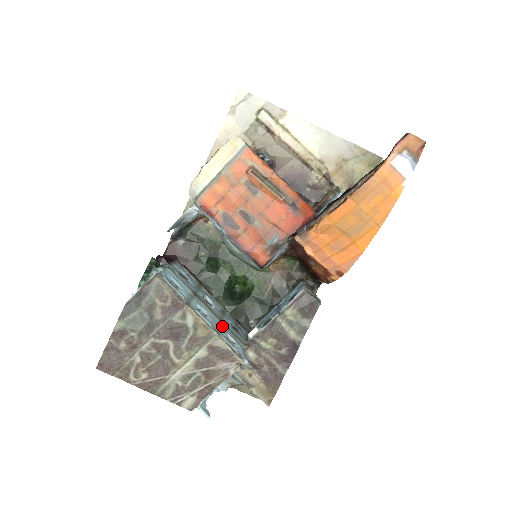
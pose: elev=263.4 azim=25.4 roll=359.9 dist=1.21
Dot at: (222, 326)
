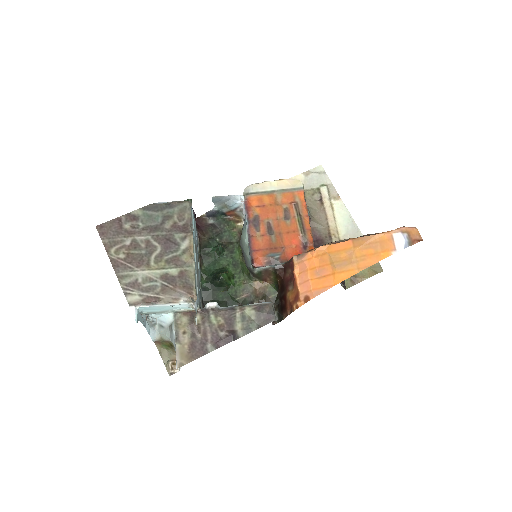
Dot at: (197, 278)
